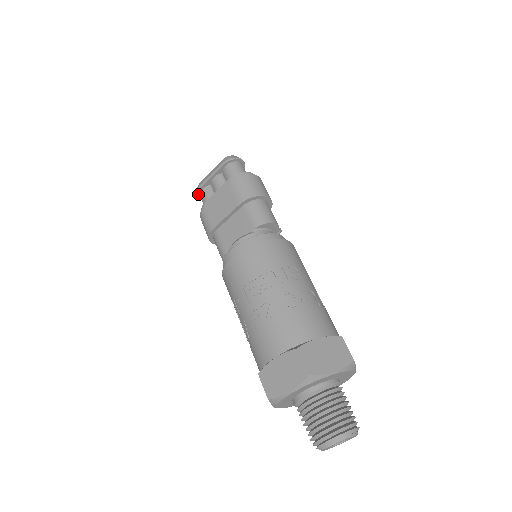
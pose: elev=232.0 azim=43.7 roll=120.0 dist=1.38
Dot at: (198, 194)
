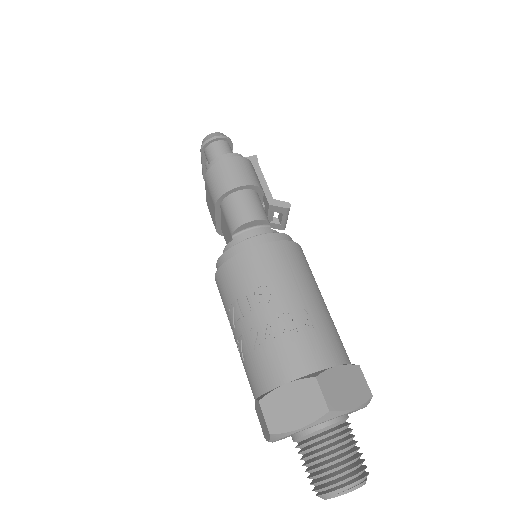
Dot at: occluded
